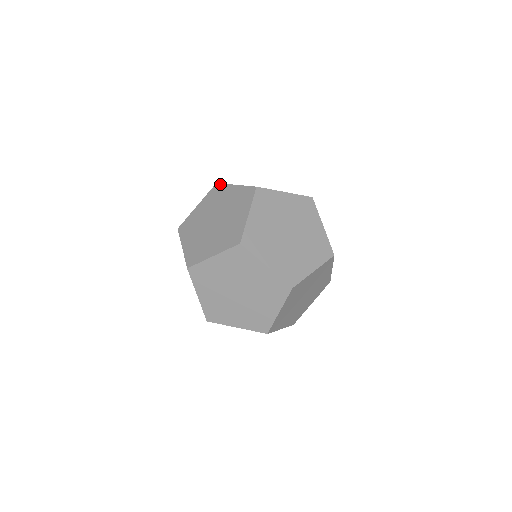
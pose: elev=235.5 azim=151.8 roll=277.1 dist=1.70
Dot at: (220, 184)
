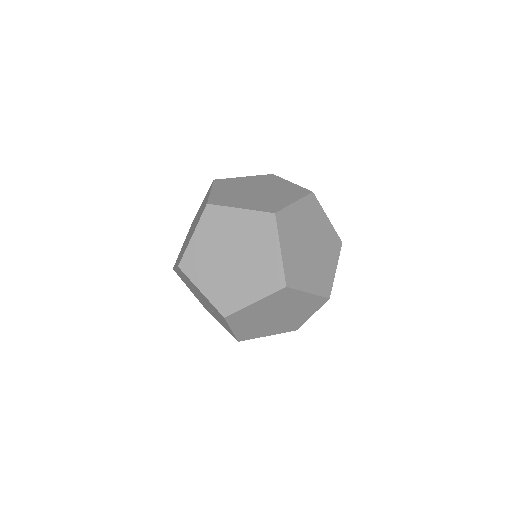
Dot at: (212, 183)
